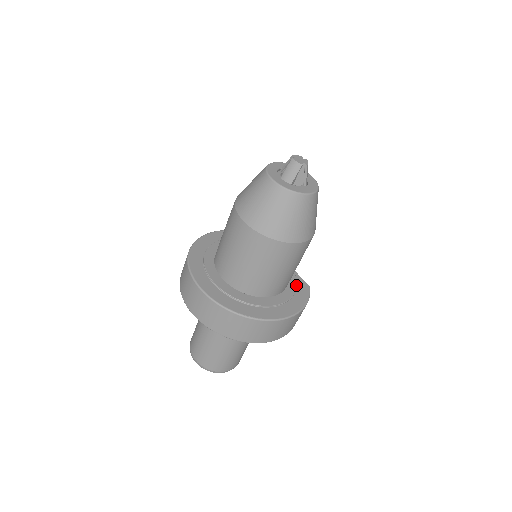
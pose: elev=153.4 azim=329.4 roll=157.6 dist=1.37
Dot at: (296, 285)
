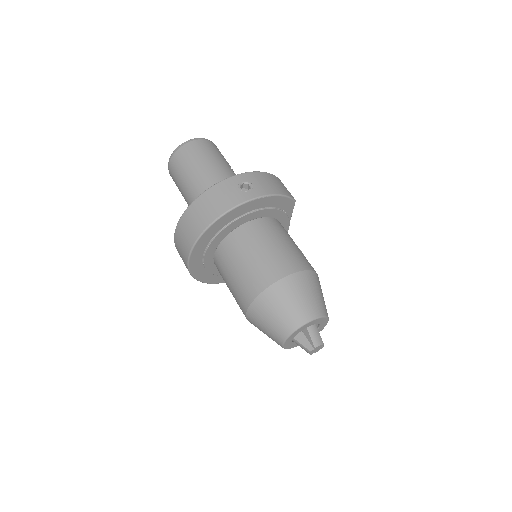
Dot at: occluded
